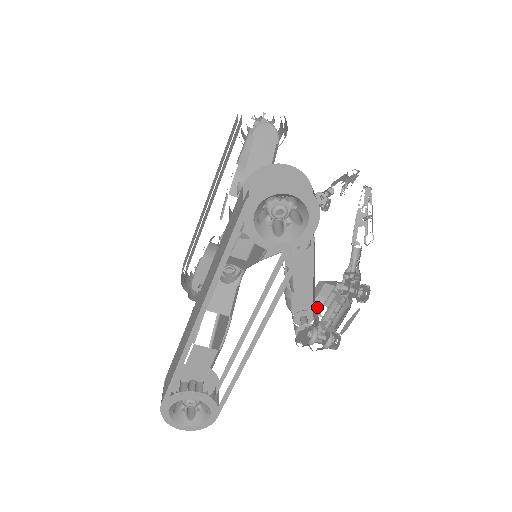
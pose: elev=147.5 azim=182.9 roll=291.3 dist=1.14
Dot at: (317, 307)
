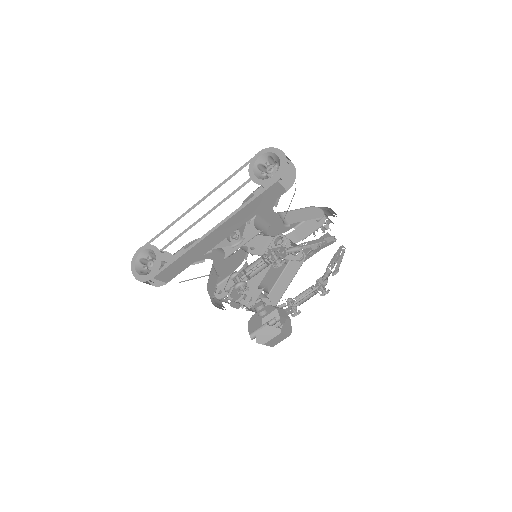
Dot at: occluded
